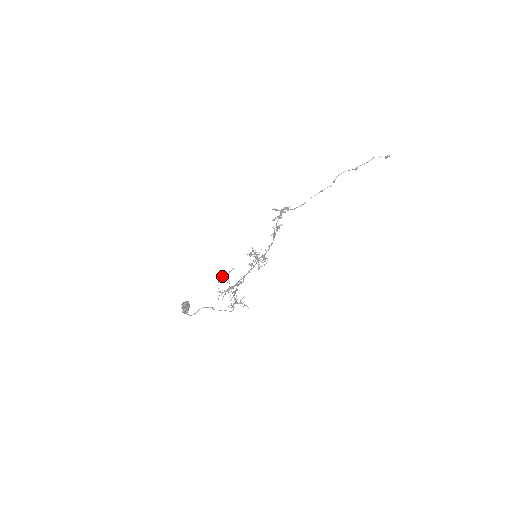
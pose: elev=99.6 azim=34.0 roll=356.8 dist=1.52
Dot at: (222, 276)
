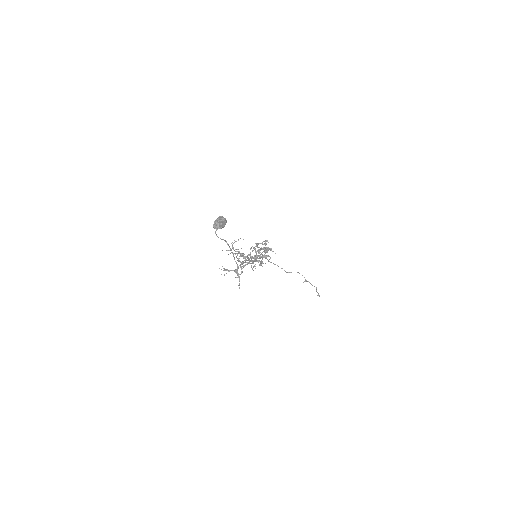
Dot at: occluded
